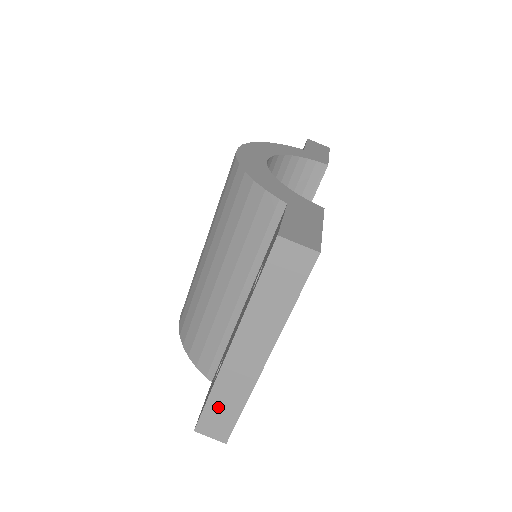
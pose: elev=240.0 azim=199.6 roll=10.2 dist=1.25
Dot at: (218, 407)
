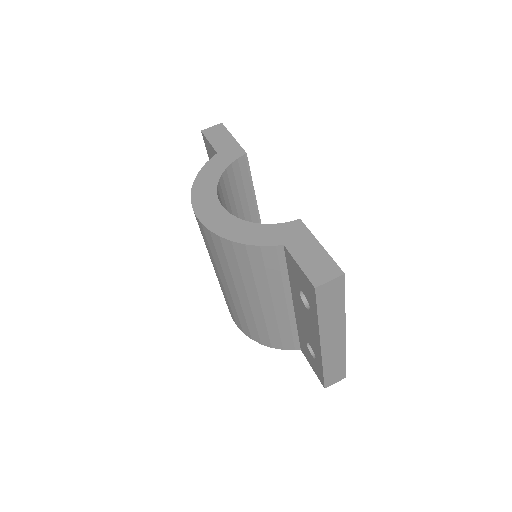
Dot at: (331, 370)
